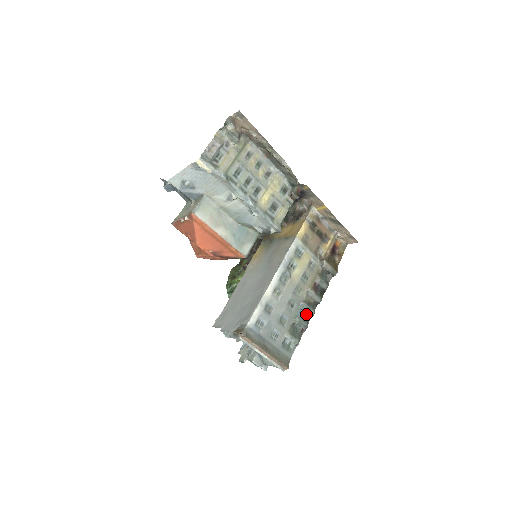
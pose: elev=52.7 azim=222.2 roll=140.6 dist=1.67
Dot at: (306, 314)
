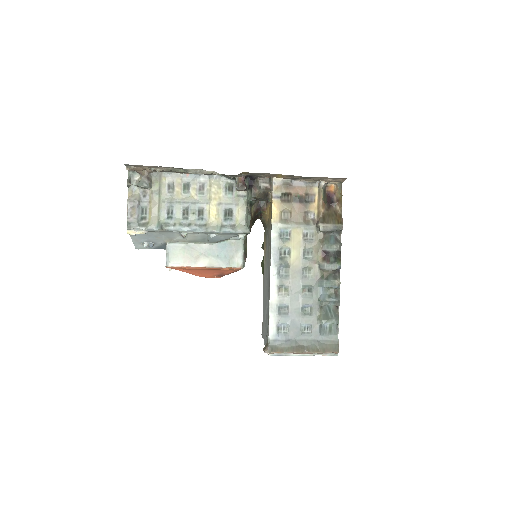
Dot at: (330, 289)
